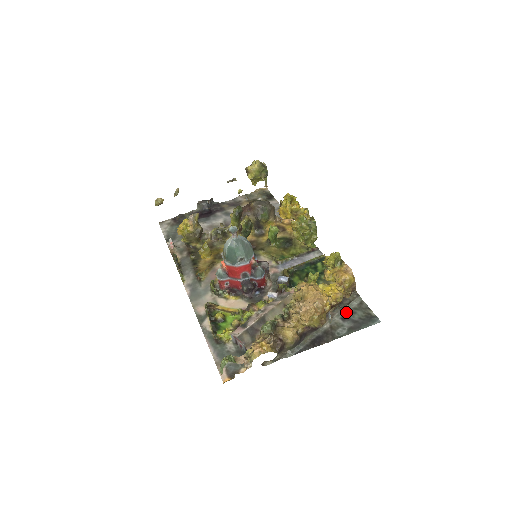
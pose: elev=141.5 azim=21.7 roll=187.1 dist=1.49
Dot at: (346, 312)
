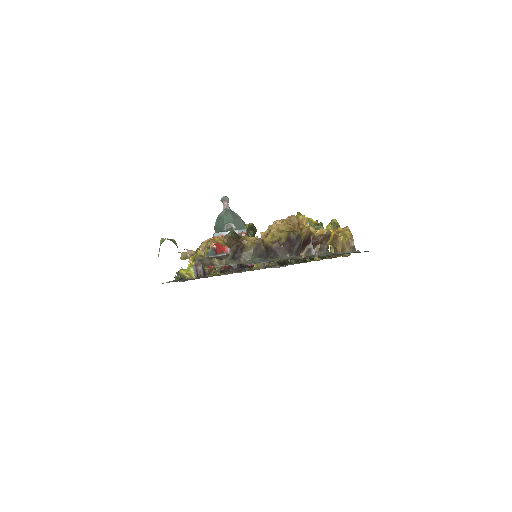
Dot at: occluded
